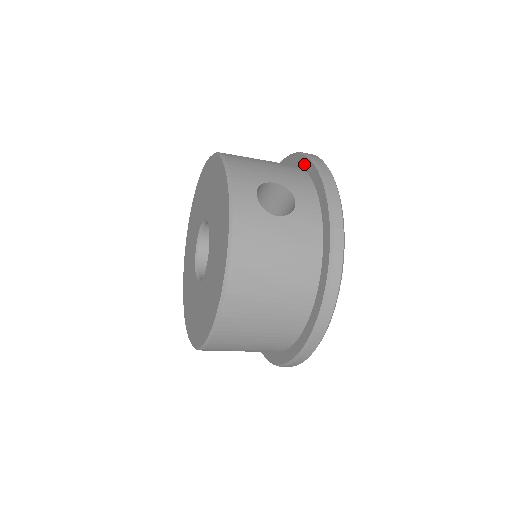
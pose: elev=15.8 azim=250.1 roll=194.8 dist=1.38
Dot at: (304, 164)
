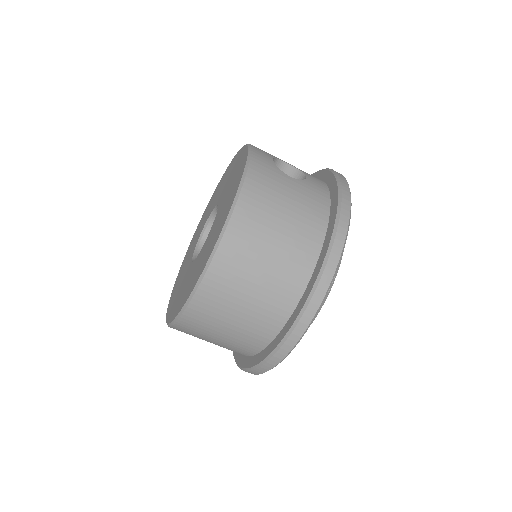
Dot at: occluded
